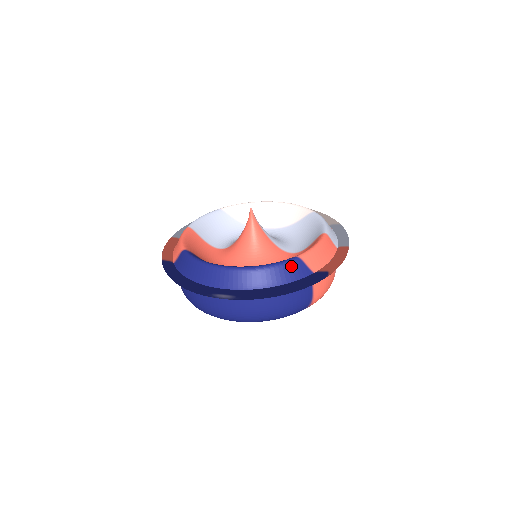
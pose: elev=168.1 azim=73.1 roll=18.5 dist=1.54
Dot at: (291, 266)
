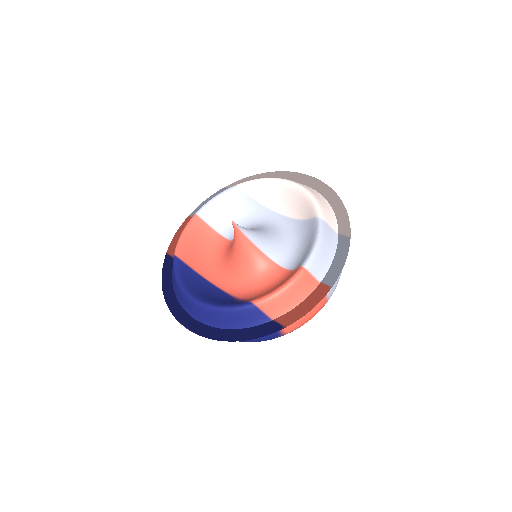
Dot at: (245, 313)
